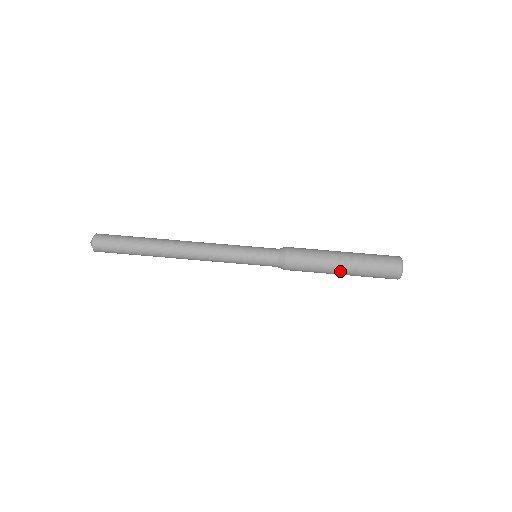
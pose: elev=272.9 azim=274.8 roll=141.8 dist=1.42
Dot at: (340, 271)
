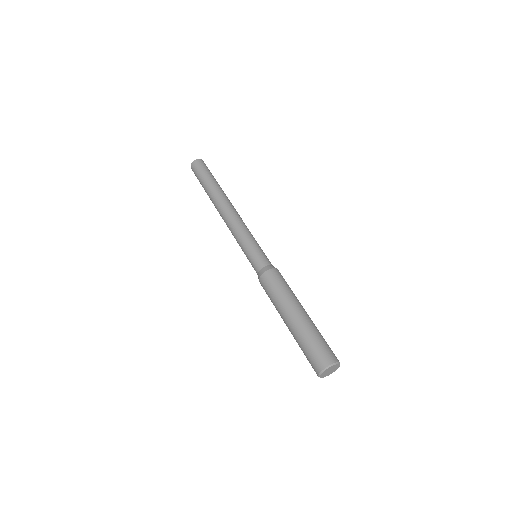
Dot at: (290, 315)
